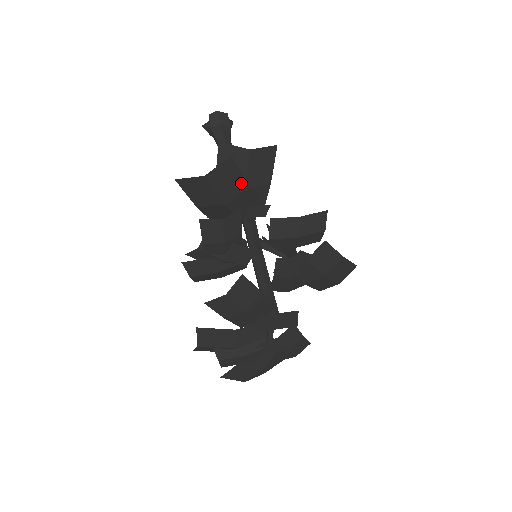
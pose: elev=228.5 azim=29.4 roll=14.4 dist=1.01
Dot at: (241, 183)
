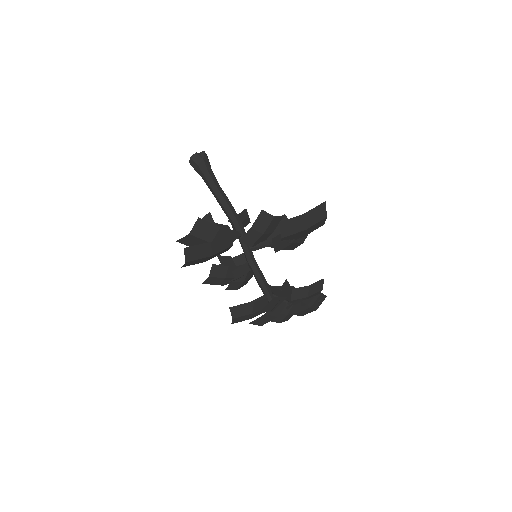
Dot at: (205, 246)
